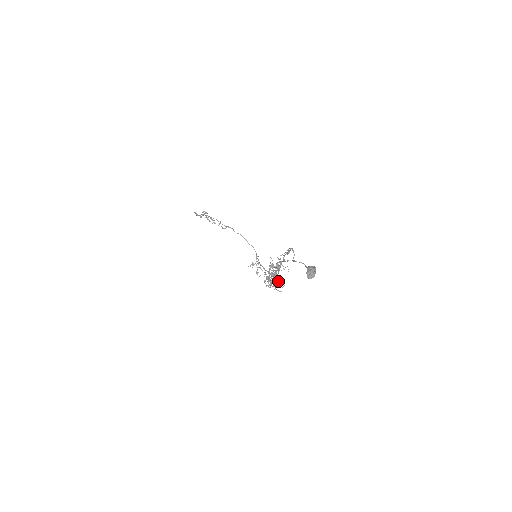
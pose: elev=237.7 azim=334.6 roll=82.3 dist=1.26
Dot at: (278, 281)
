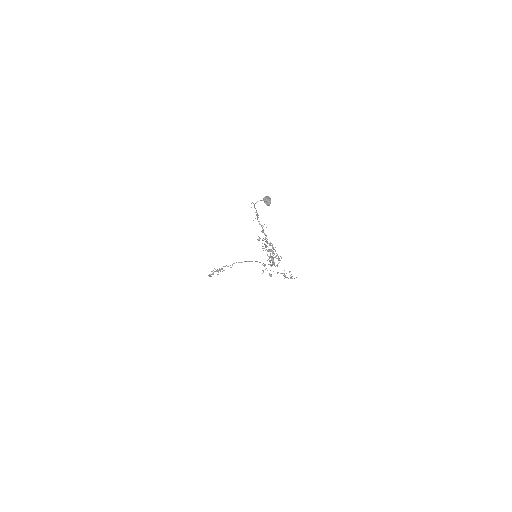
Dot at: occluded
